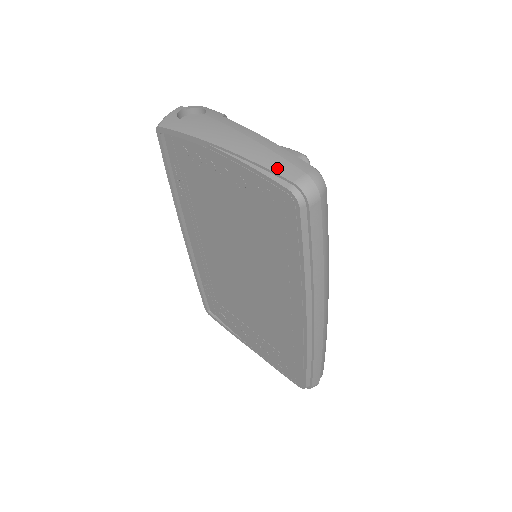
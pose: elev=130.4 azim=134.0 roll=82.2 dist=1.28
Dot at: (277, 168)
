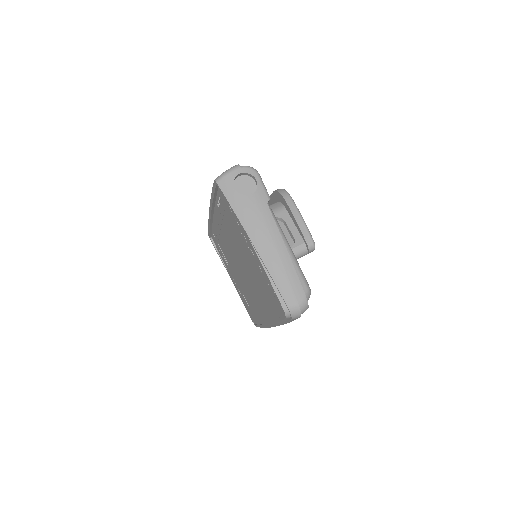
Dot at: (283, 290)
